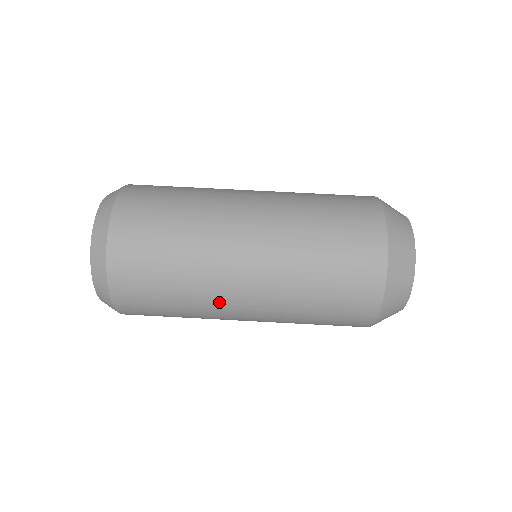
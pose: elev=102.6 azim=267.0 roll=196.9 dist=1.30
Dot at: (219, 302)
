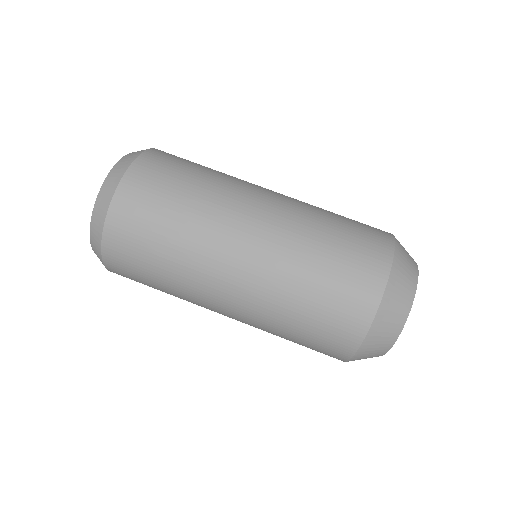
Dot at: (201, 302)
